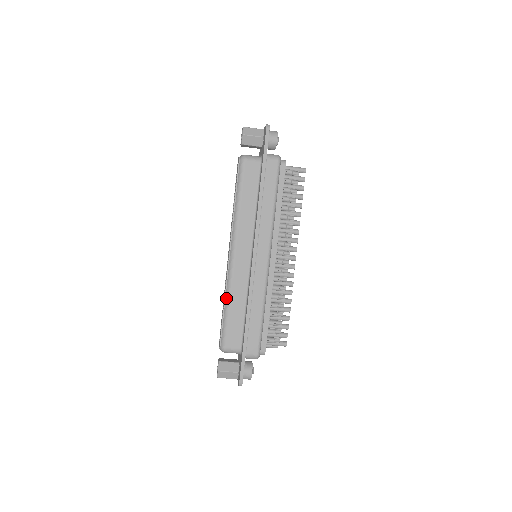
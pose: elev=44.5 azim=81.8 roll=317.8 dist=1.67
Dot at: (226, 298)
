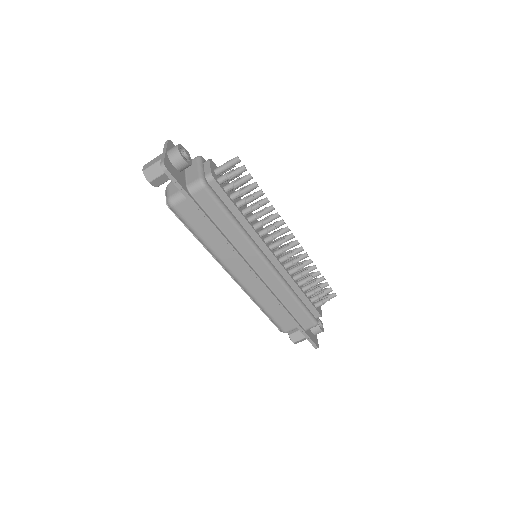
Dot at: (257, 305)
